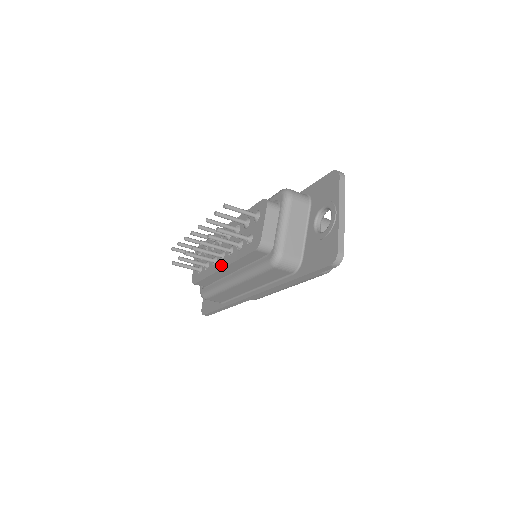
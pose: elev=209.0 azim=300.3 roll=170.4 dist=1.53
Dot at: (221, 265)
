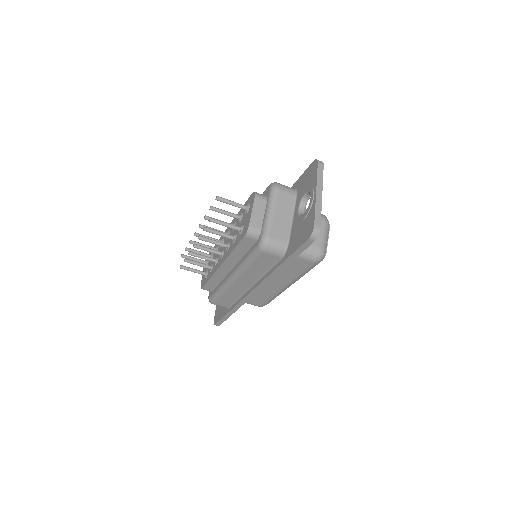
Dot at: (221, 262)
